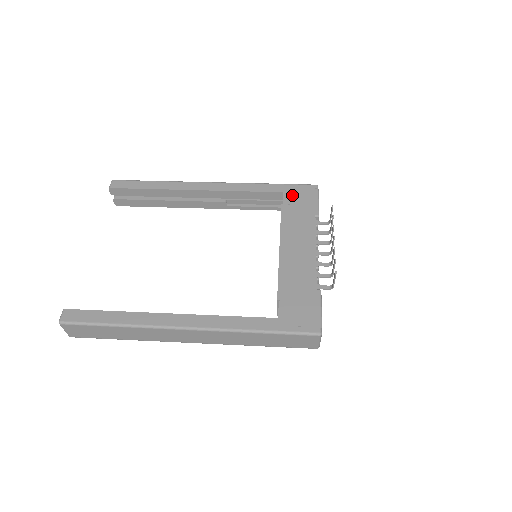
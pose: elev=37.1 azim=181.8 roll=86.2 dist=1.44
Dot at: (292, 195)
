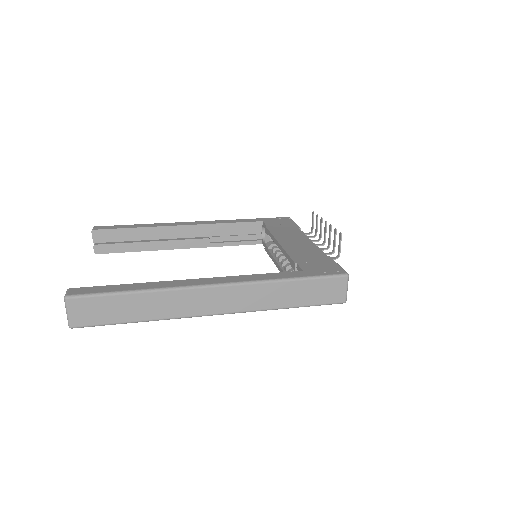
Dot at: (271, 221)
